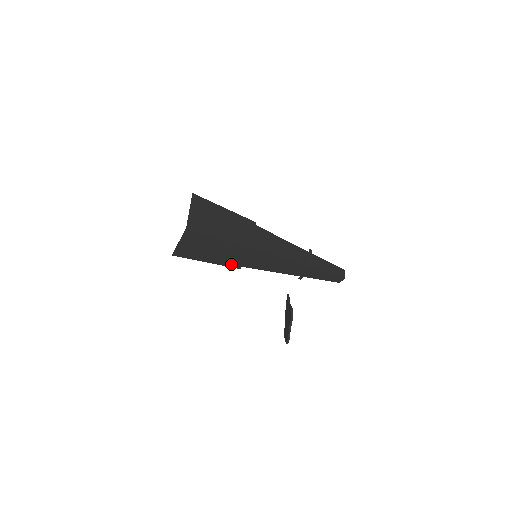
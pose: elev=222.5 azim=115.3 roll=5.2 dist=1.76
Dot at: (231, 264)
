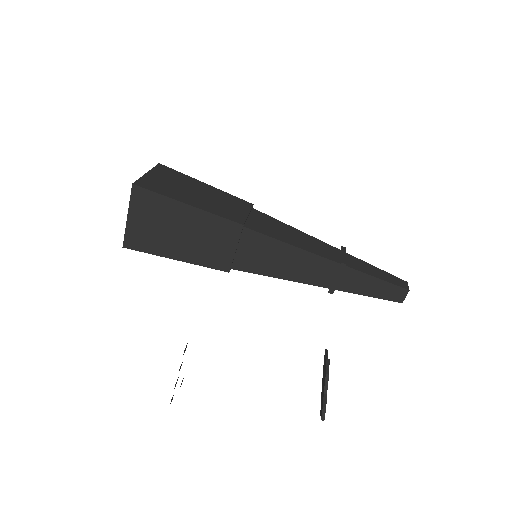
Dot at: (213, 262)
